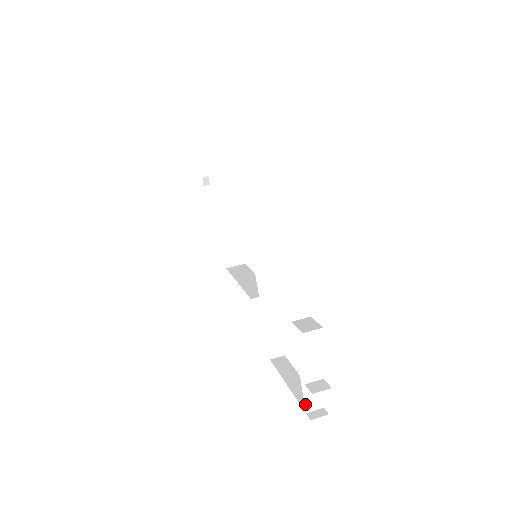
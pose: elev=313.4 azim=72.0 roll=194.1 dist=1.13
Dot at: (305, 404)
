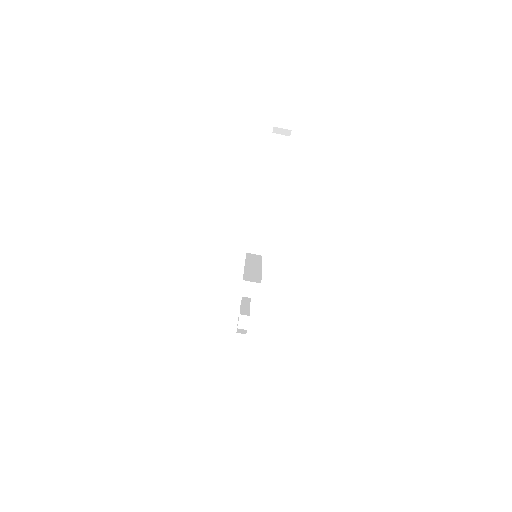
Dot at: (242, 298)
